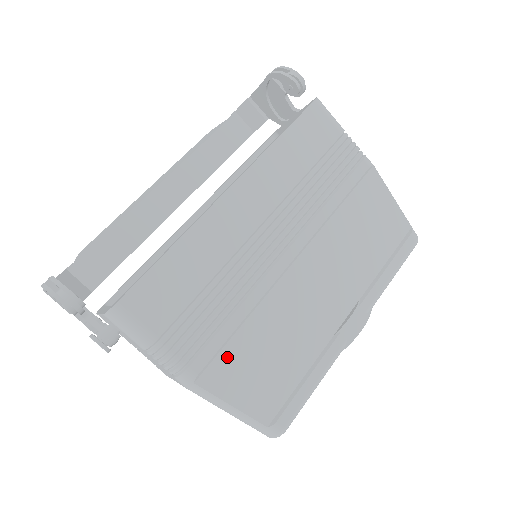
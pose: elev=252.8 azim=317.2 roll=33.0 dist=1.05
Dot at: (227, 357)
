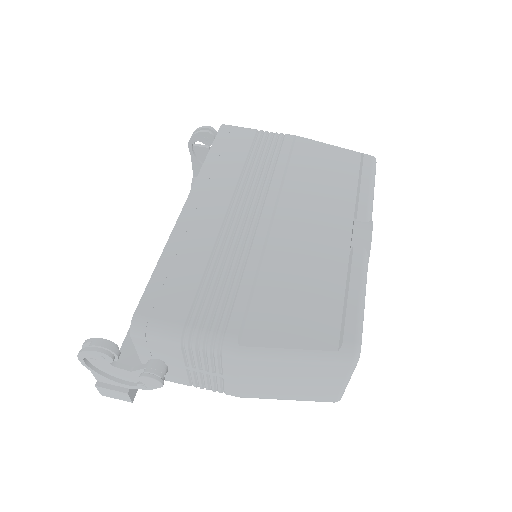
Dot at: (258, 312)
